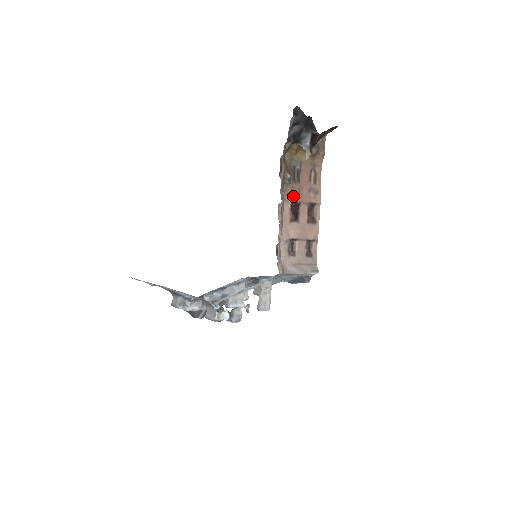
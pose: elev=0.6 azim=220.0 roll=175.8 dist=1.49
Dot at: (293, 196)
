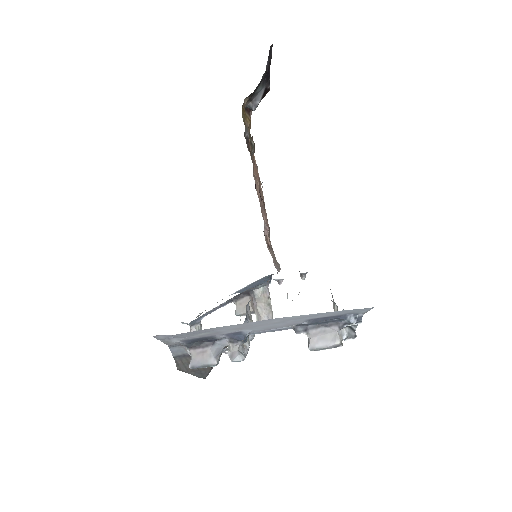
Dot at: (256, 171)
